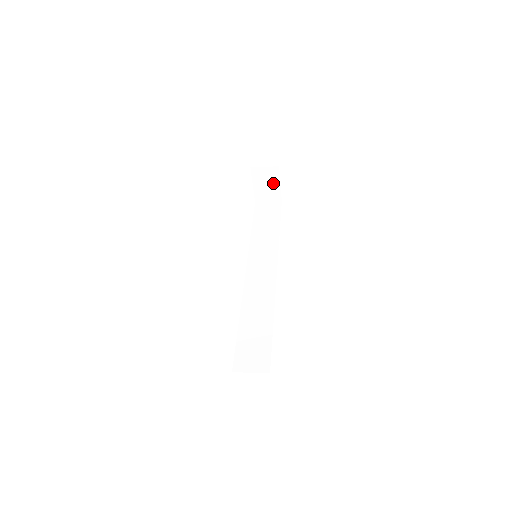
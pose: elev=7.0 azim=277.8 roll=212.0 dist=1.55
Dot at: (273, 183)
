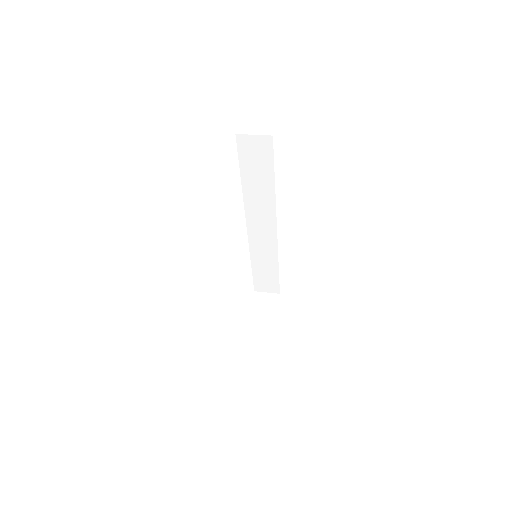
Dot at: occluded
